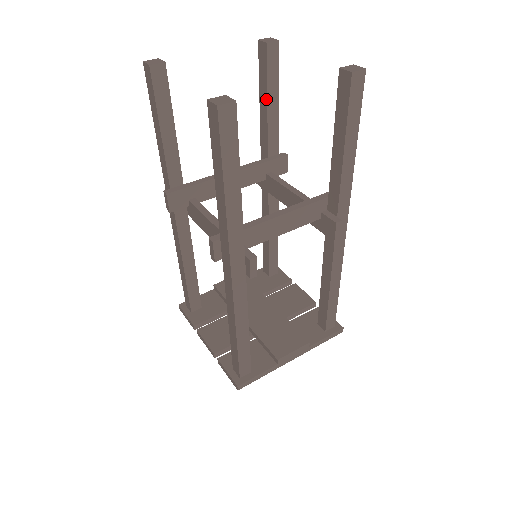
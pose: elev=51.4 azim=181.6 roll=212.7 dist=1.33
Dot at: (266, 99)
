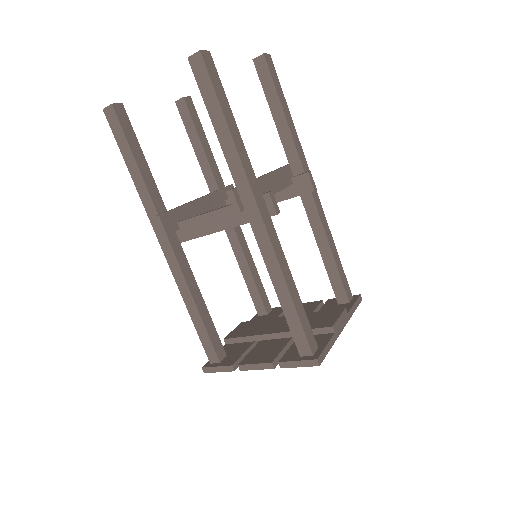
Dot at: (199, 140)
